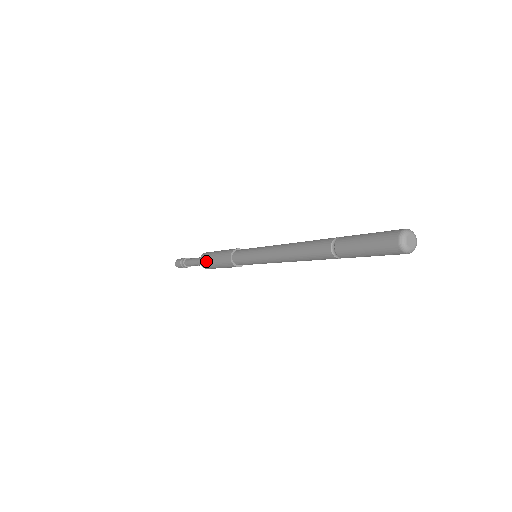
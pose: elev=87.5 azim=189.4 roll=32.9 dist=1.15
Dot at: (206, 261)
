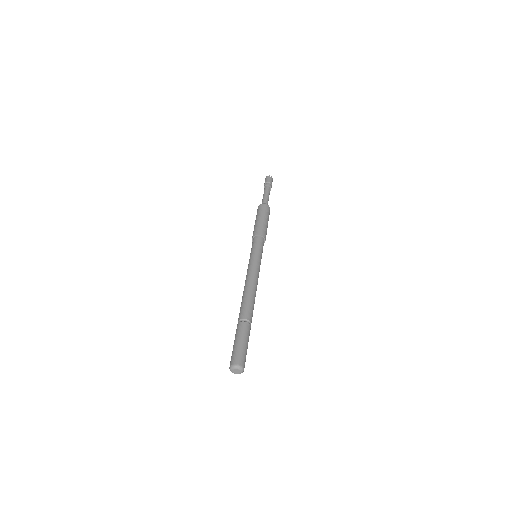
Dot at: occluded
